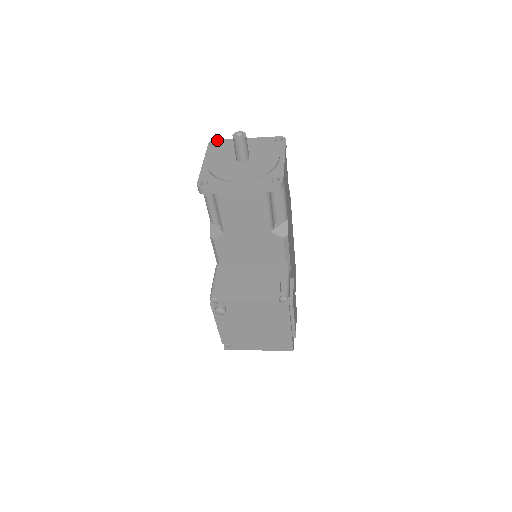
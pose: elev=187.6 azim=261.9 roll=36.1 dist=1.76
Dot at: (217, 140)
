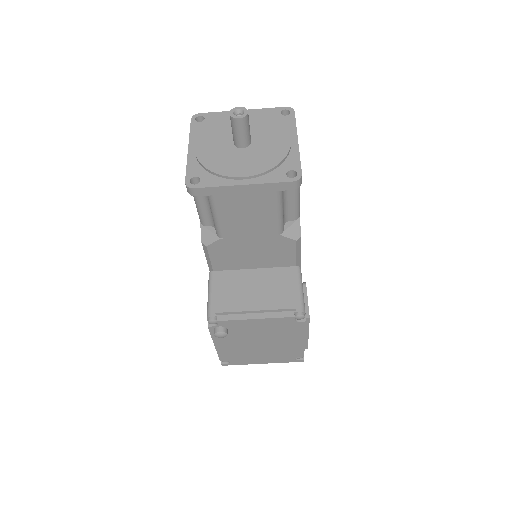
Dot at: (202, 113)
